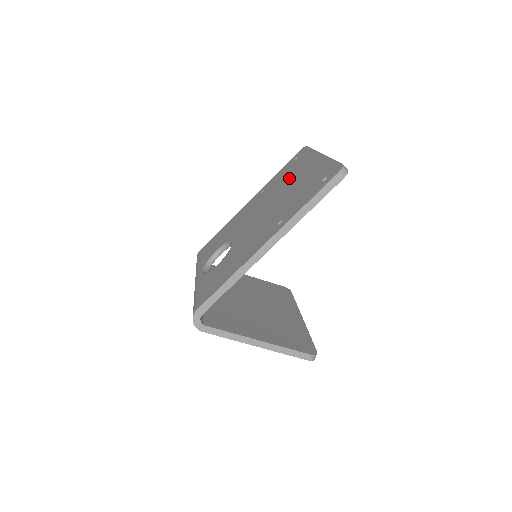
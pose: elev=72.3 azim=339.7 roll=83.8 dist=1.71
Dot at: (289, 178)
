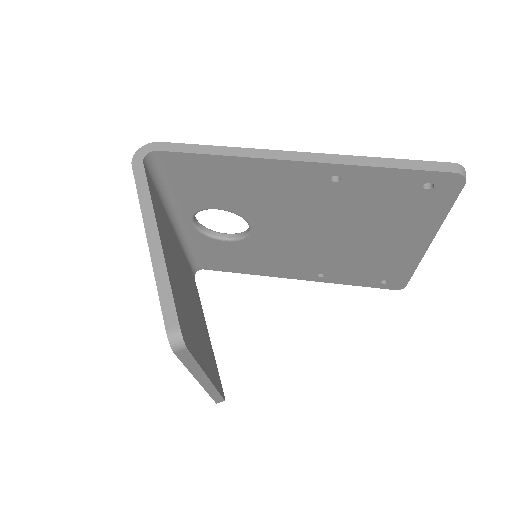
Dot at: occluded
